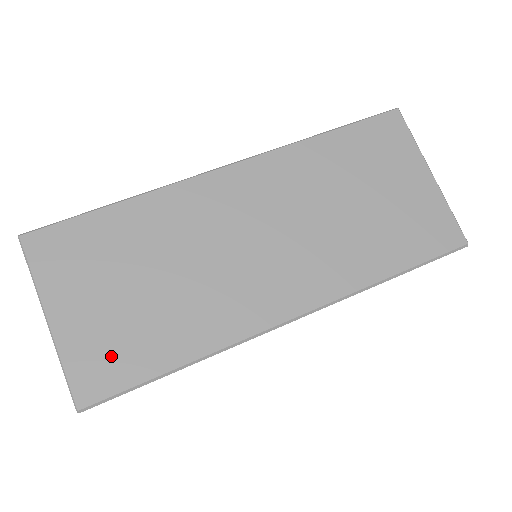
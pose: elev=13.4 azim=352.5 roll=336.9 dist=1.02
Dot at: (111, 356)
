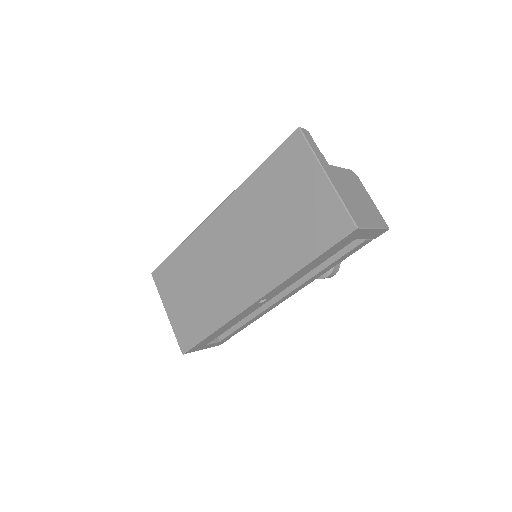
Dot at: (188, 328)
